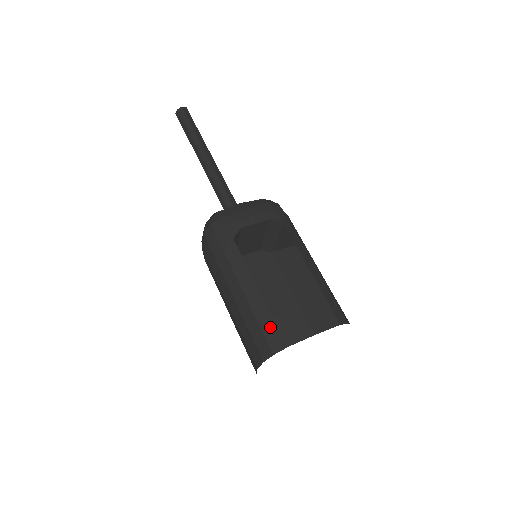
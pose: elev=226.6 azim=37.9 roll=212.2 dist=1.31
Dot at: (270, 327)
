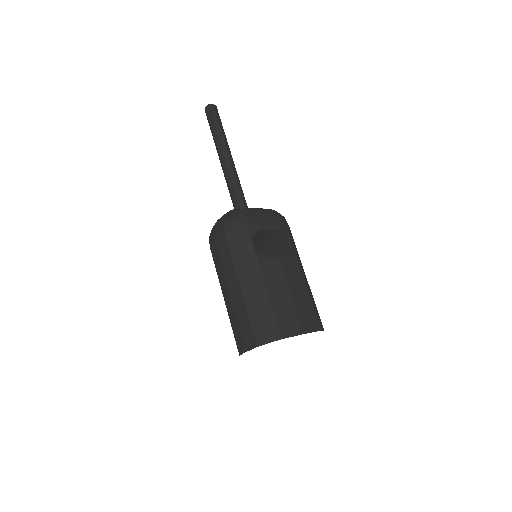
Dot at: (270, 319)
